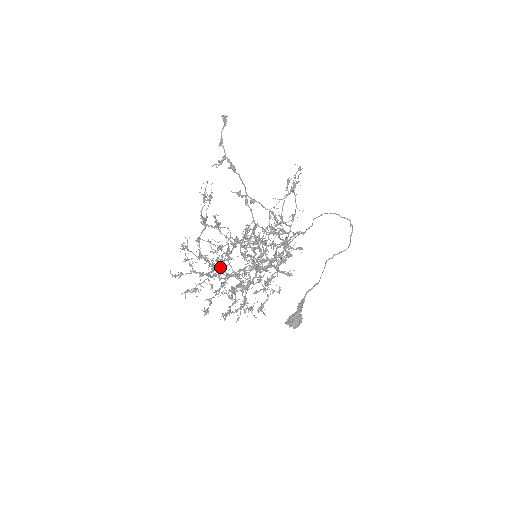
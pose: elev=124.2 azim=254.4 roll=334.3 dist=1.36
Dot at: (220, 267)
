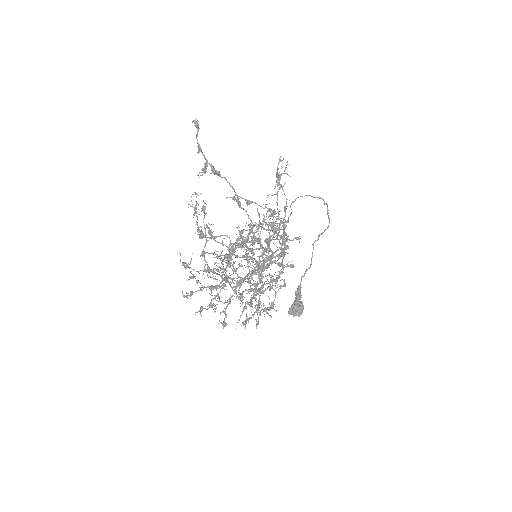
Dot at: (227, 276)
